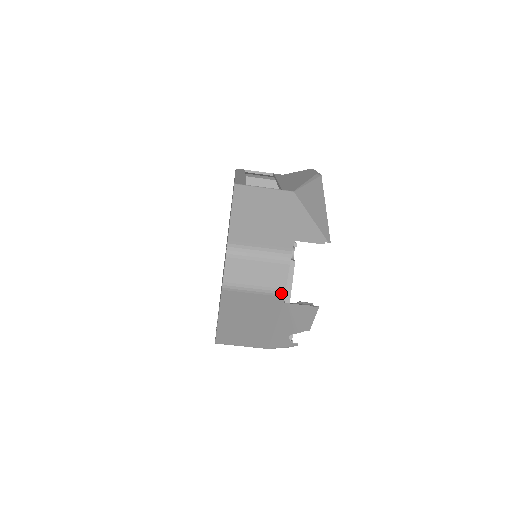
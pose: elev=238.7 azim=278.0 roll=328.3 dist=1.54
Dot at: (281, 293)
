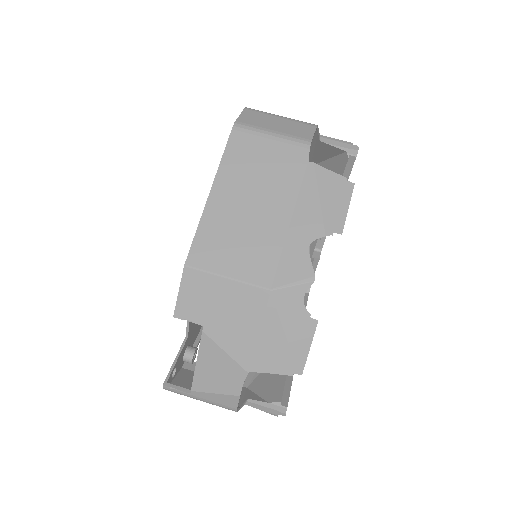
Dot at: (306, 143)
